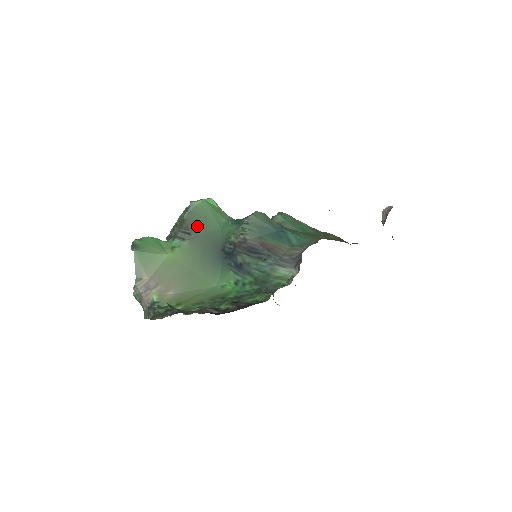
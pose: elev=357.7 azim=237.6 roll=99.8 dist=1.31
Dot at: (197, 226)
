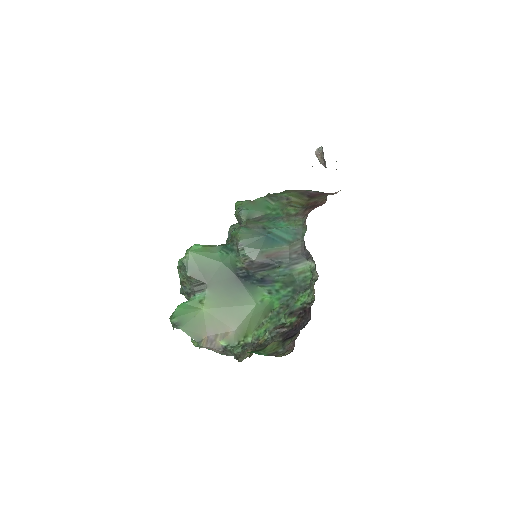
Dot at: (203, 274)
